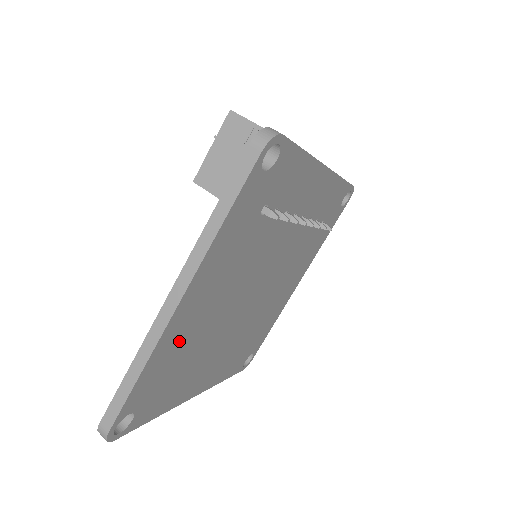
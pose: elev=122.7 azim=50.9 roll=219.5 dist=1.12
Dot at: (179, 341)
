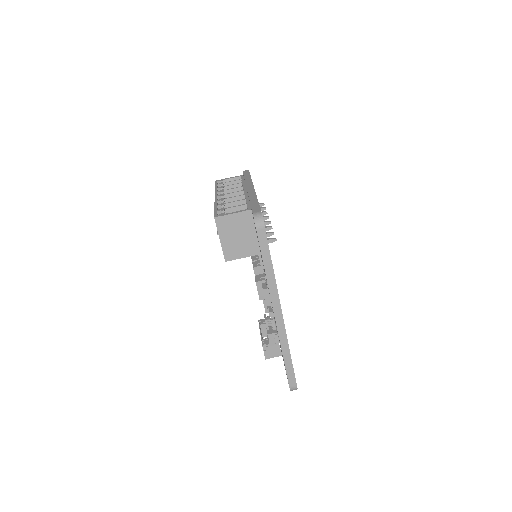
Dot at: occluded
